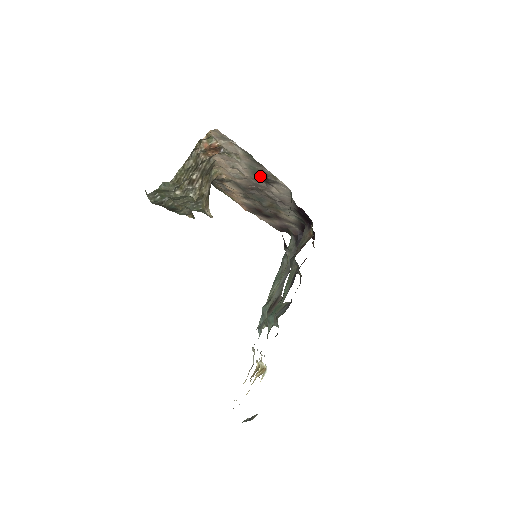
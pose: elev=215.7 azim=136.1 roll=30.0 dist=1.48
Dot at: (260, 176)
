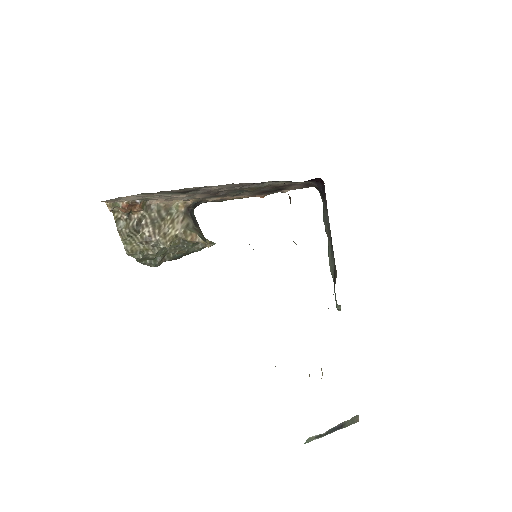
Dot at: (184, 193)
